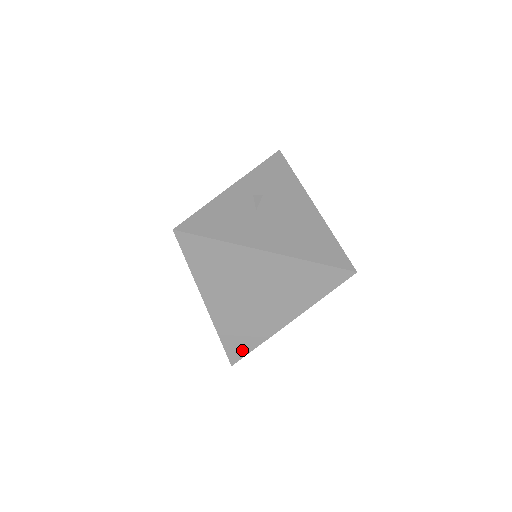
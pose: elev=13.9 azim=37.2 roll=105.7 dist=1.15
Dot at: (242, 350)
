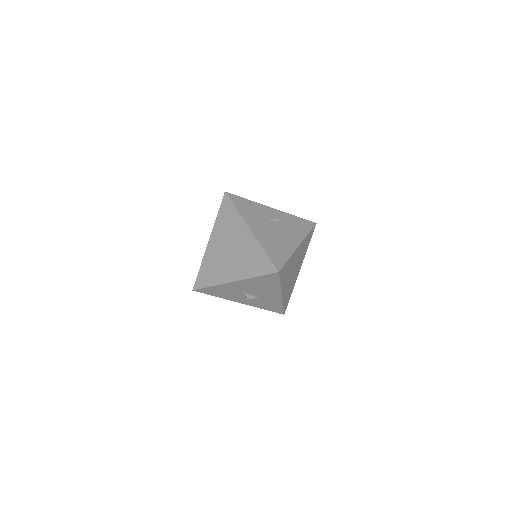
Dot at: (203, 283)
